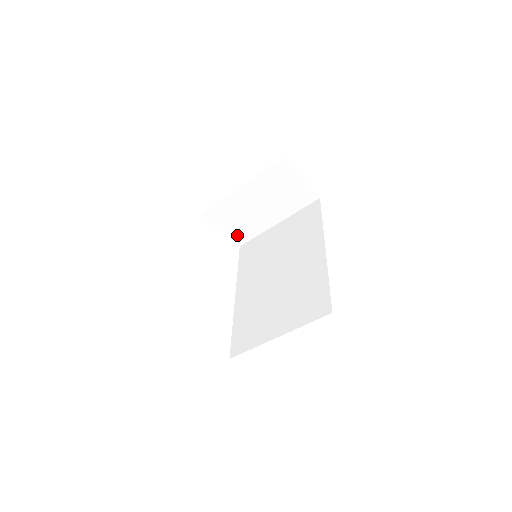
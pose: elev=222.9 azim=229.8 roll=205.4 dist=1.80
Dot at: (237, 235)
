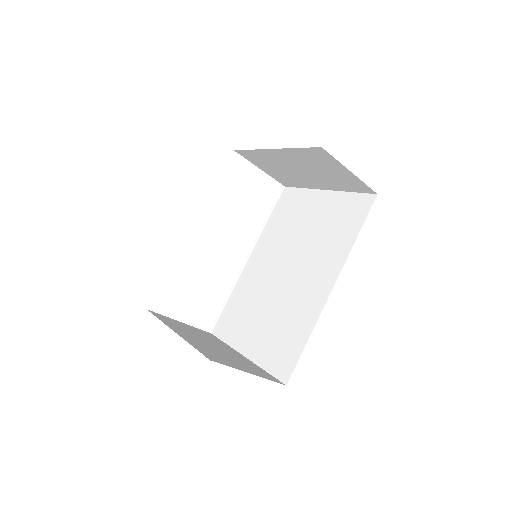
Dot at: (280, 178)
